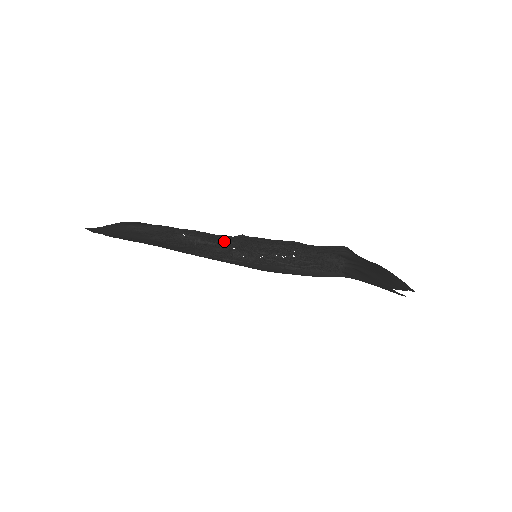
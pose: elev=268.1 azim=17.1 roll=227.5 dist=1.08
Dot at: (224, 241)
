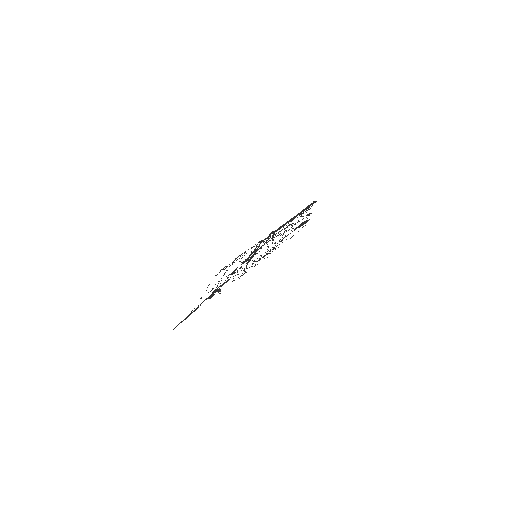
Dot at: (233, 278)
